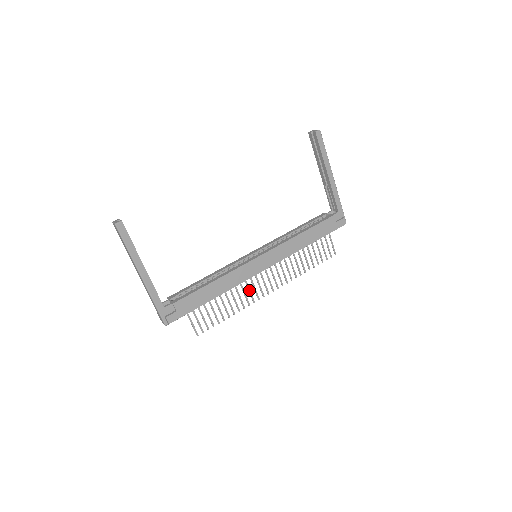
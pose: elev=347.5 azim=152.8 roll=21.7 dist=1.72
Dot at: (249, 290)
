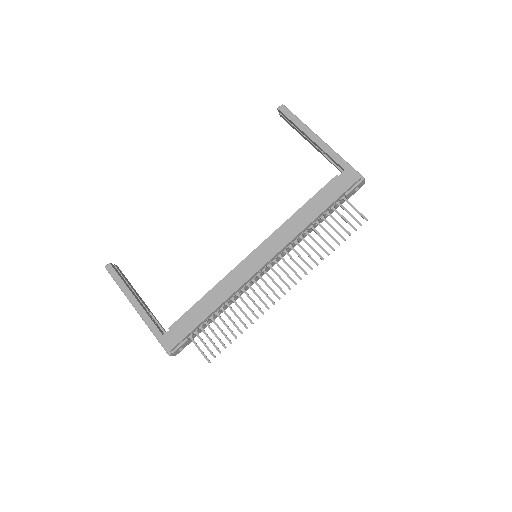
Dot at: (257, 296)
